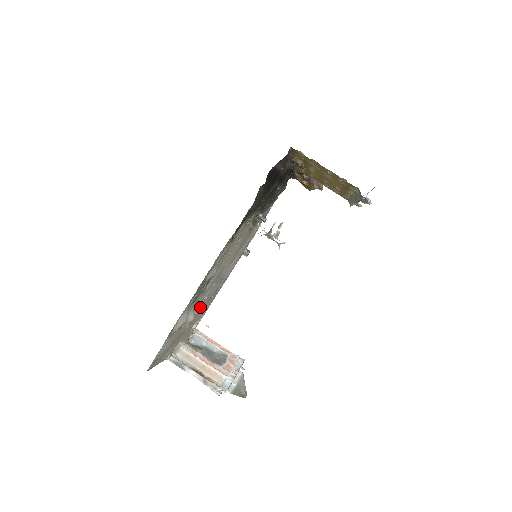
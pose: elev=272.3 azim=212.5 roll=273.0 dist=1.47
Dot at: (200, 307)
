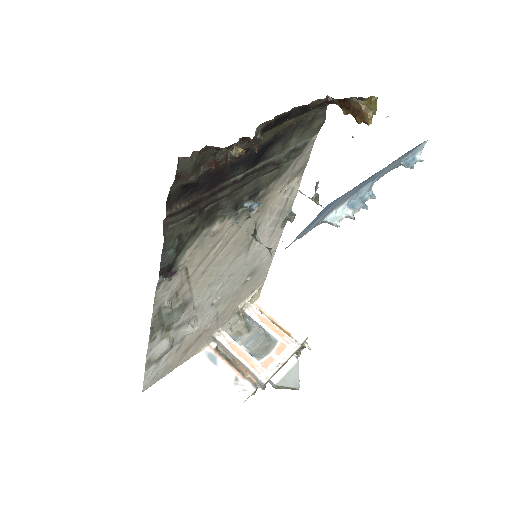
Dot at: (220, 304)
